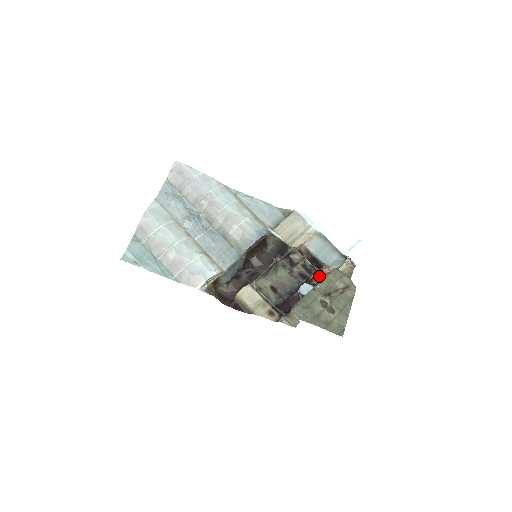
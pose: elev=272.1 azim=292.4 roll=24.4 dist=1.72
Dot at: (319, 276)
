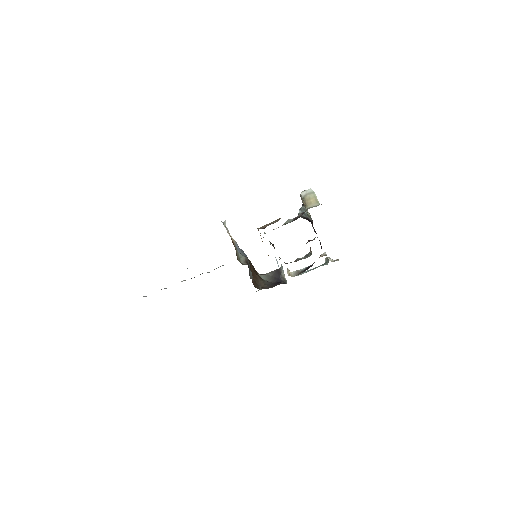
Dot at: occluded
